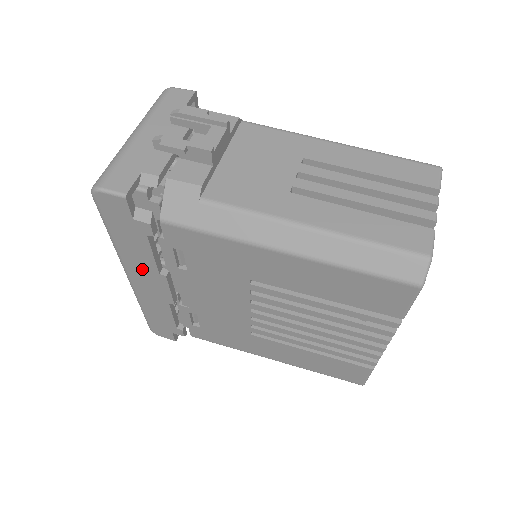
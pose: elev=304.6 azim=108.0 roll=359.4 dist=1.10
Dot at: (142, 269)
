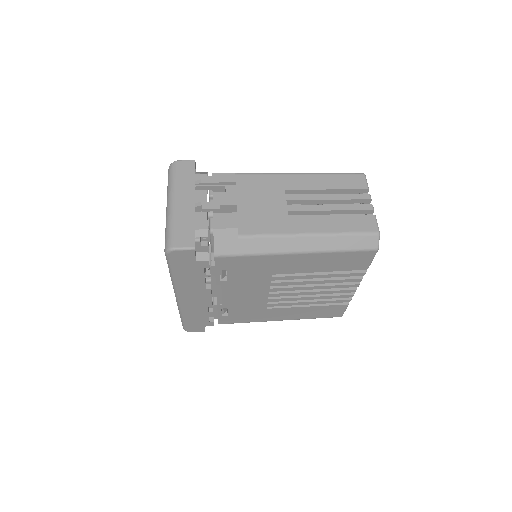
Dot at: (192, 290)
